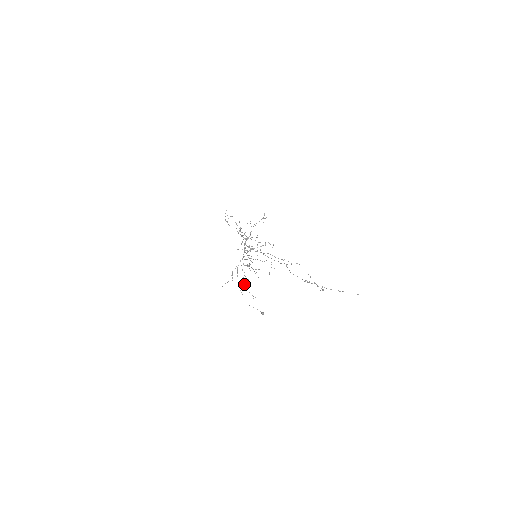
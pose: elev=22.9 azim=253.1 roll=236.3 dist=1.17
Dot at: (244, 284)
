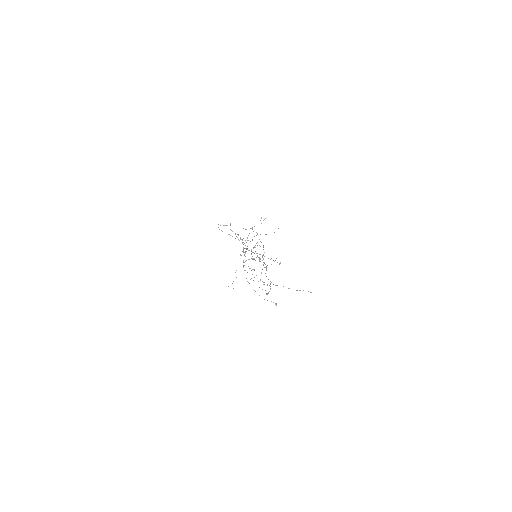
Dot at: occluded
